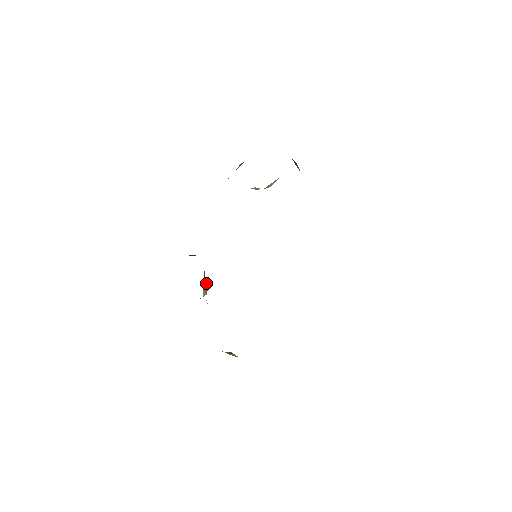
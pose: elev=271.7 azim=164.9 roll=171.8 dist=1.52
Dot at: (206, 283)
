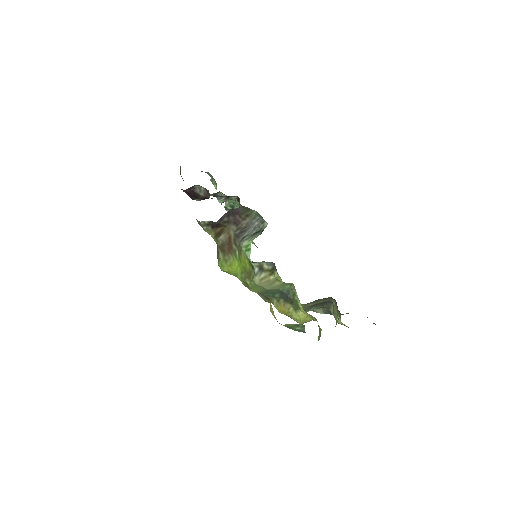
Dot at: (256, 228)
